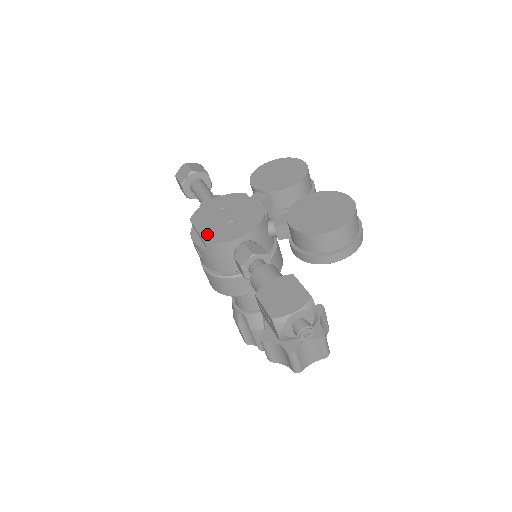
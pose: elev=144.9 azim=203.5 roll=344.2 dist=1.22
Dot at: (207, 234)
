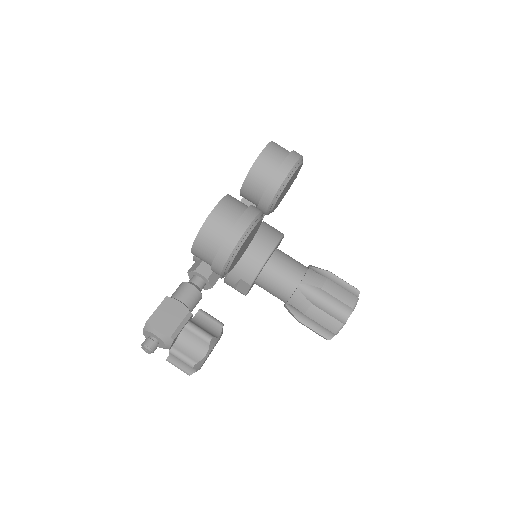
Dot at: occluded
